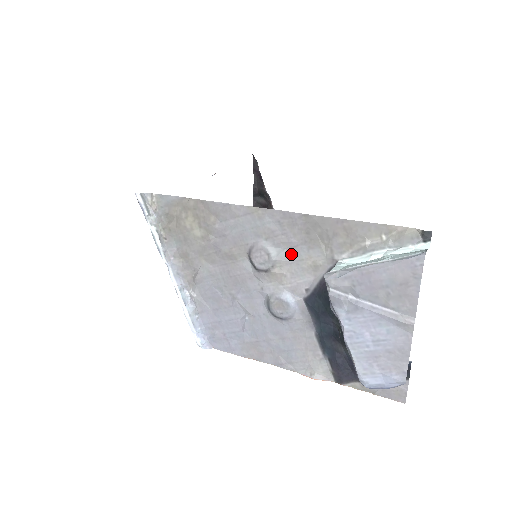
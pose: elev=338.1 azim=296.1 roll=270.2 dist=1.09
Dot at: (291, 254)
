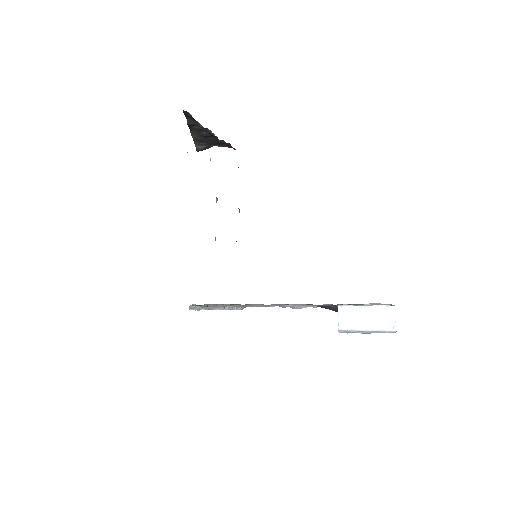
Dot at: occluded
